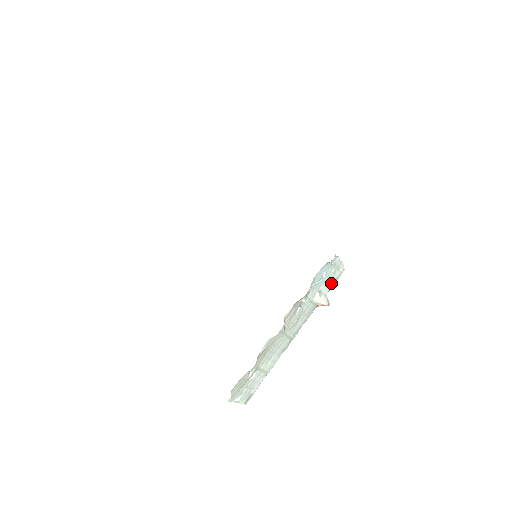
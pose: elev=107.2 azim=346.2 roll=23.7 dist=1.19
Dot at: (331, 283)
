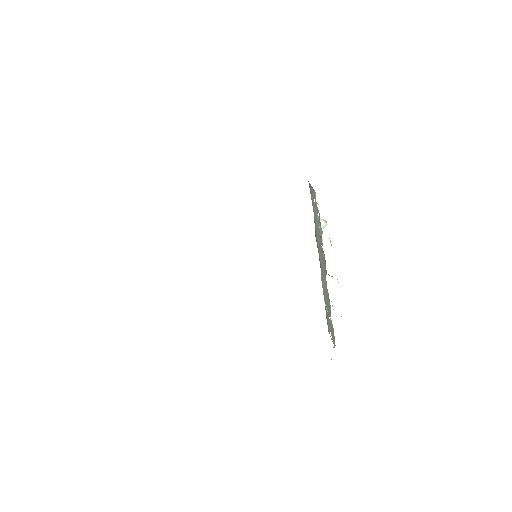
Dot at: occluded
